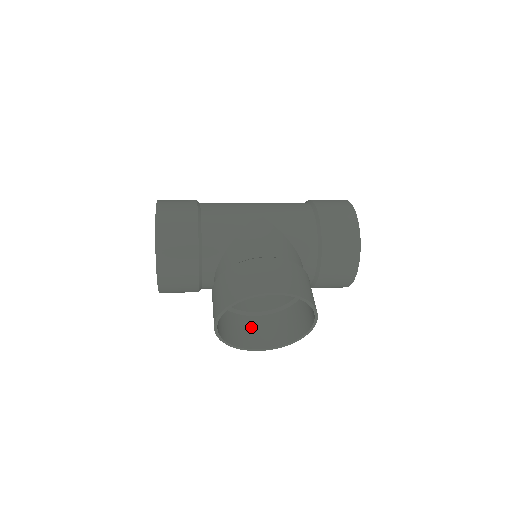
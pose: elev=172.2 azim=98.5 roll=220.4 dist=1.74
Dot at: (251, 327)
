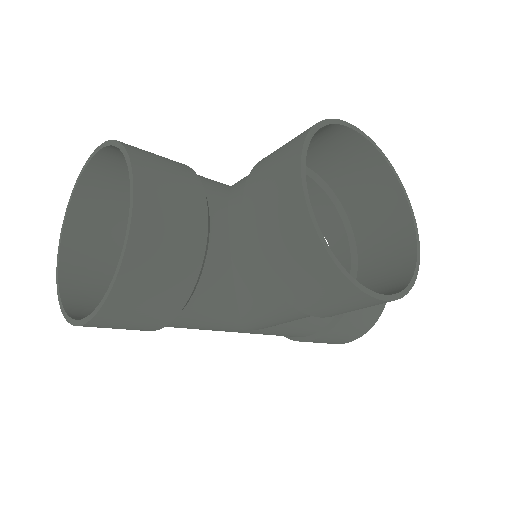
Dot at: occluded
